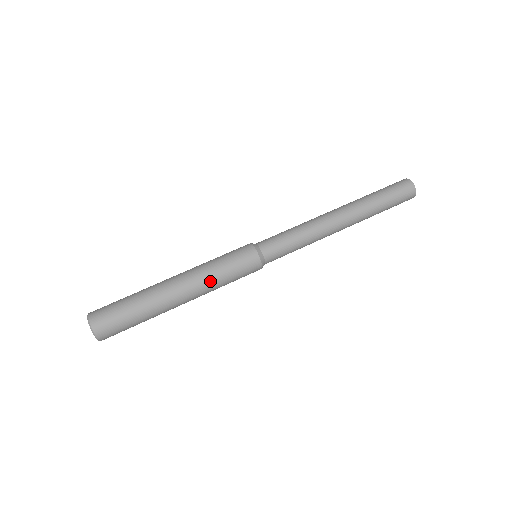
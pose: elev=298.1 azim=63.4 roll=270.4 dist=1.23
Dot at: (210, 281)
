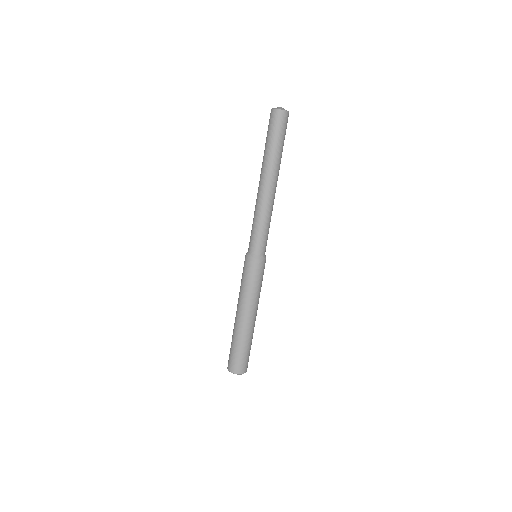
Dot at: (251, 297)
